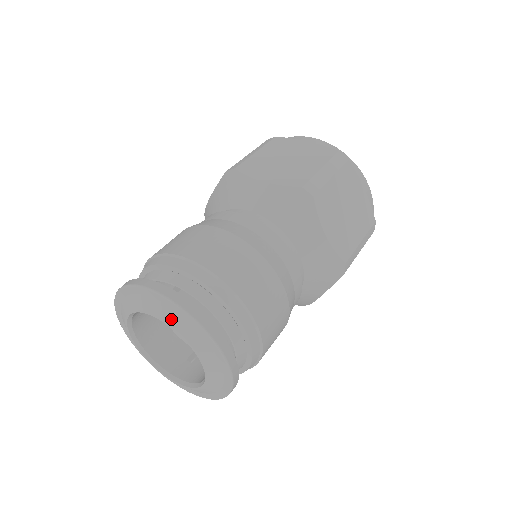
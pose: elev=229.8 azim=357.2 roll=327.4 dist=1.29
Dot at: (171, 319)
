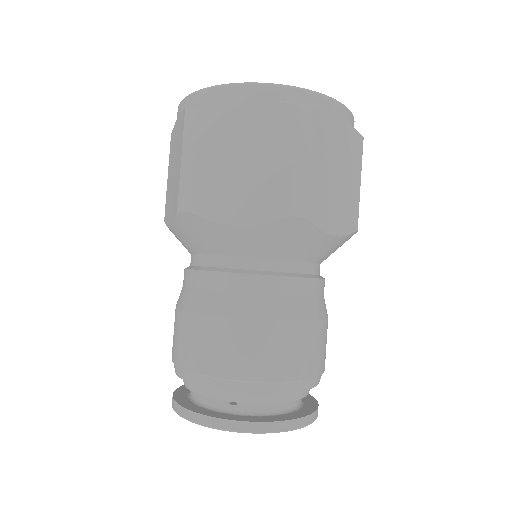
Dot at: occluded
